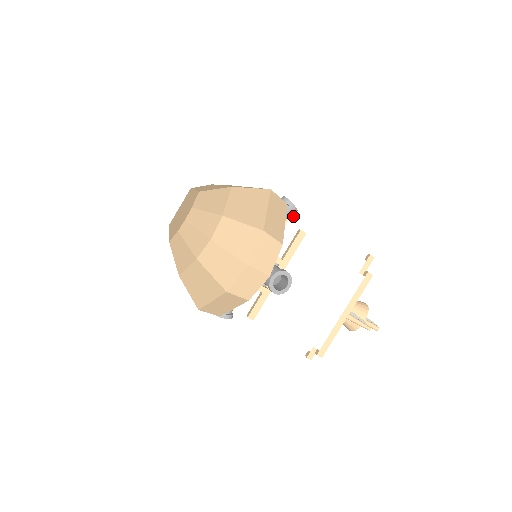
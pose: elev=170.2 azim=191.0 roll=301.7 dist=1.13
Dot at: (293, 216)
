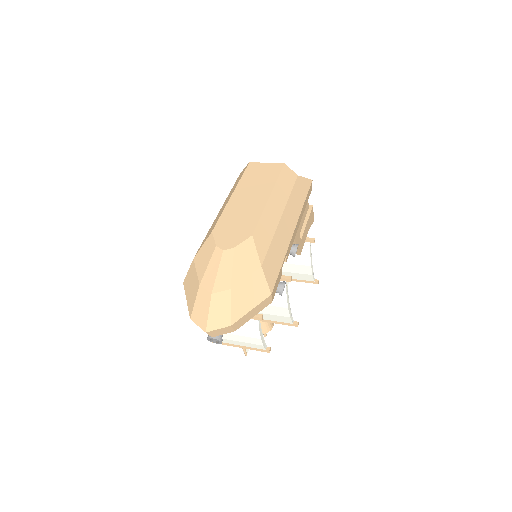
Dot at: occluded
